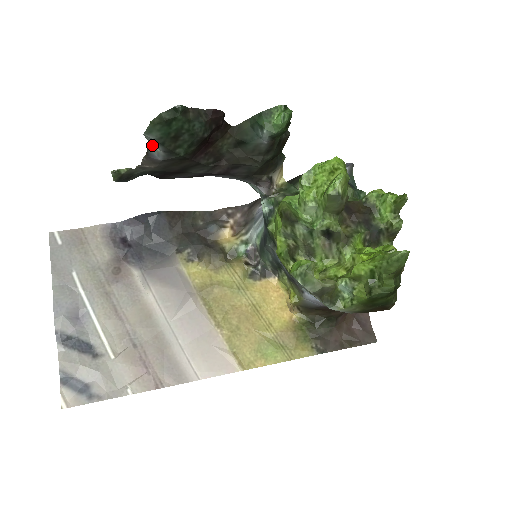
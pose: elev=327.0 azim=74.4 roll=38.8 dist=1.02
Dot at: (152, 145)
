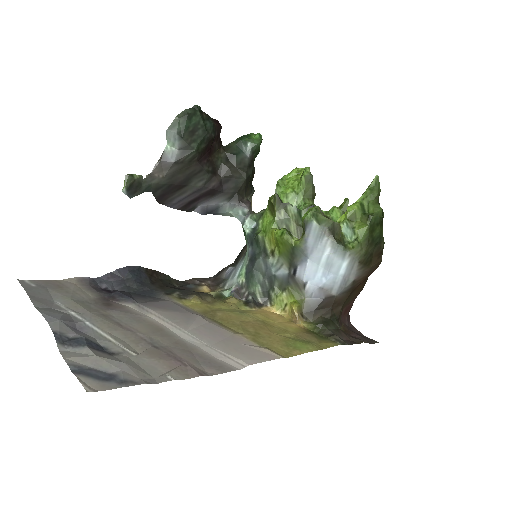
Dot at: (169, 146)
